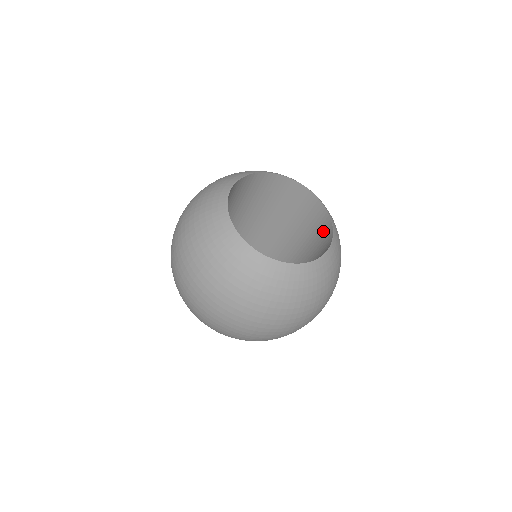
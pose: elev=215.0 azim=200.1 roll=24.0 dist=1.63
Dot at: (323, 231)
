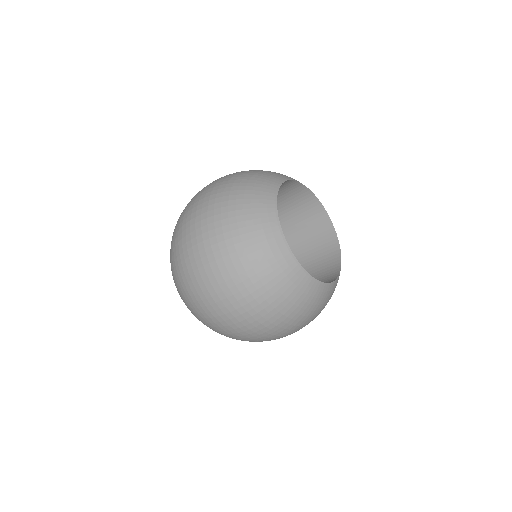
Dot at: (320, 232)
